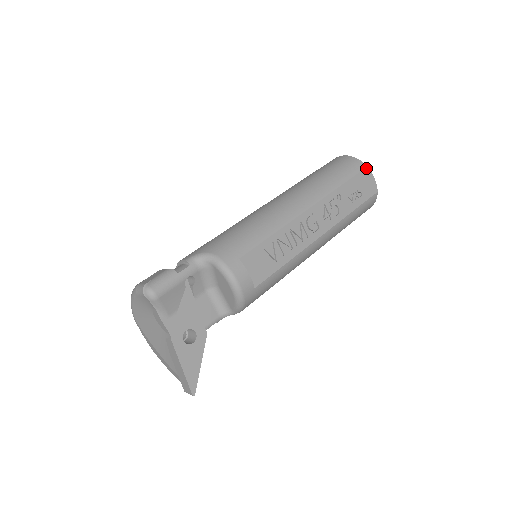
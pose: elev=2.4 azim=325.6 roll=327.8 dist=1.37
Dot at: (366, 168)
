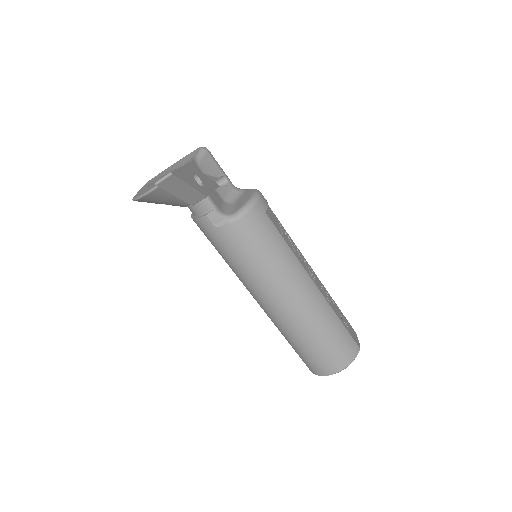
Dot at: (354, 331)
